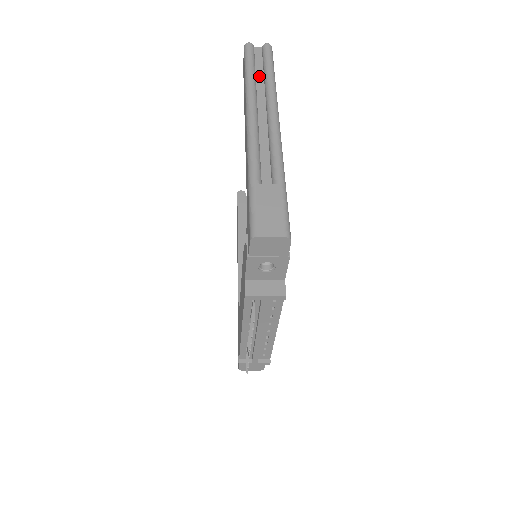
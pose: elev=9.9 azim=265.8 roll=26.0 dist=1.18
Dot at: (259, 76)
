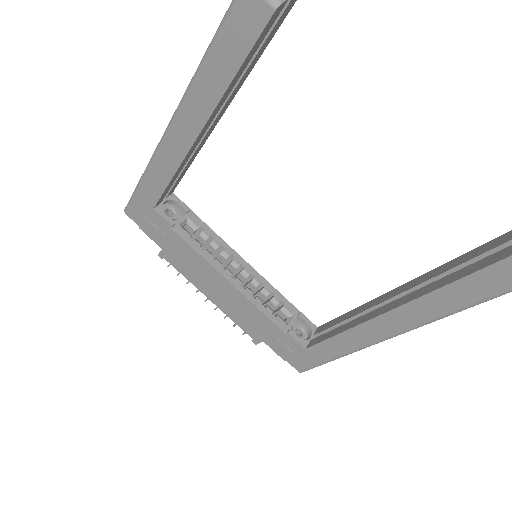
Dot at: occluded
